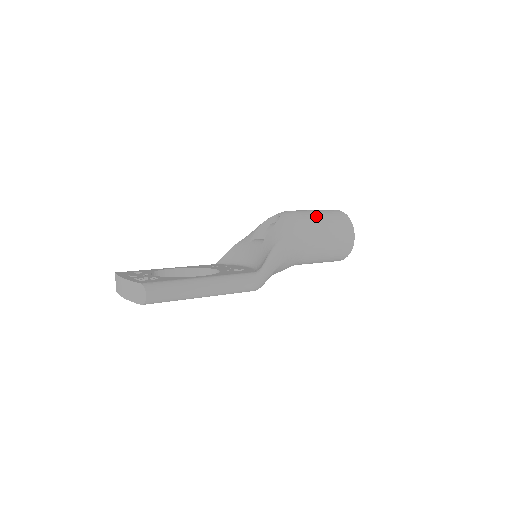
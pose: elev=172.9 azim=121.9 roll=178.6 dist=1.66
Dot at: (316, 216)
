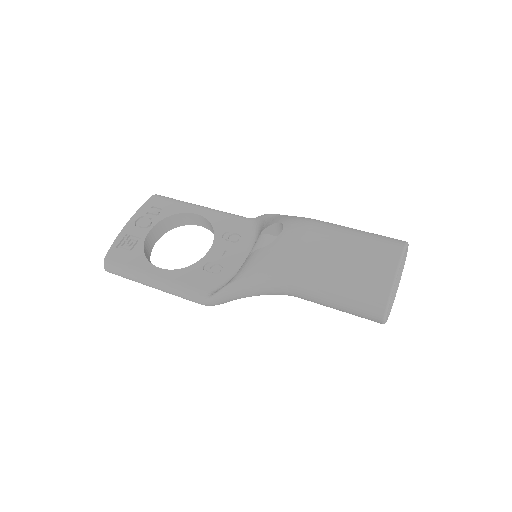
Dot at: (323, 267)
